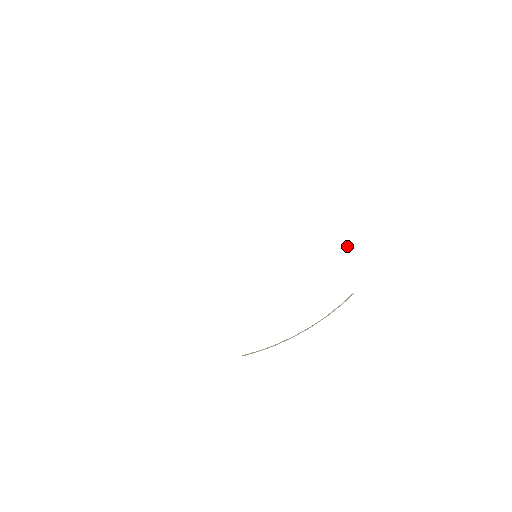
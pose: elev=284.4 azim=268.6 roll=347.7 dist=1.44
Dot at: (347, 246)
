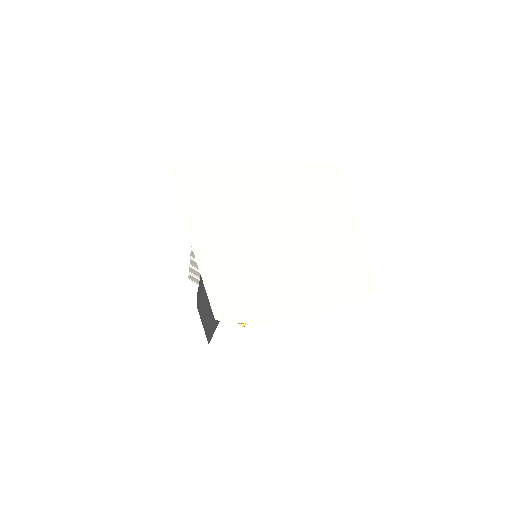
Dot at: (355, 261)
